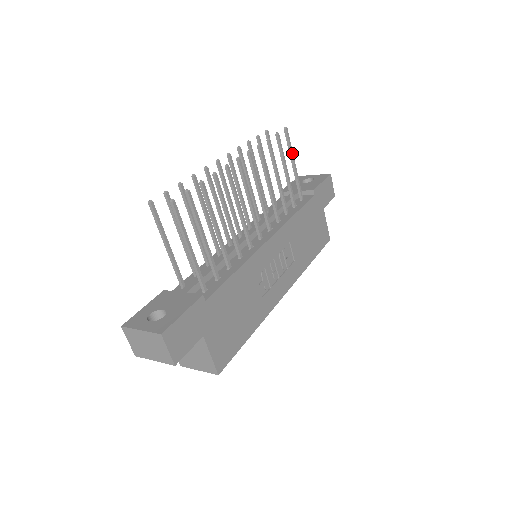
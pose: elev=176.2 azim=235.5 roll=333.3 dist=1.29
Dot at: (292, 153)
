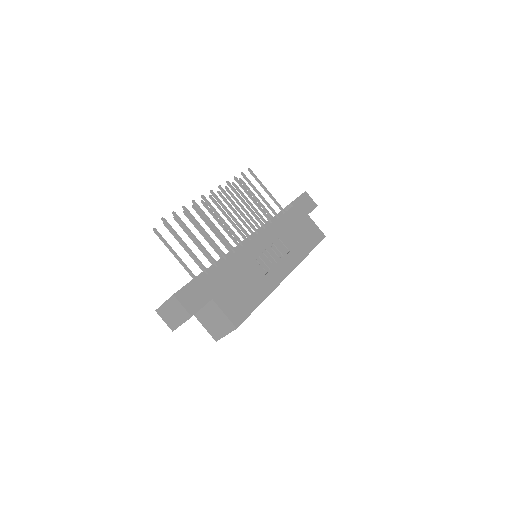
Dot at: (261, 183)
